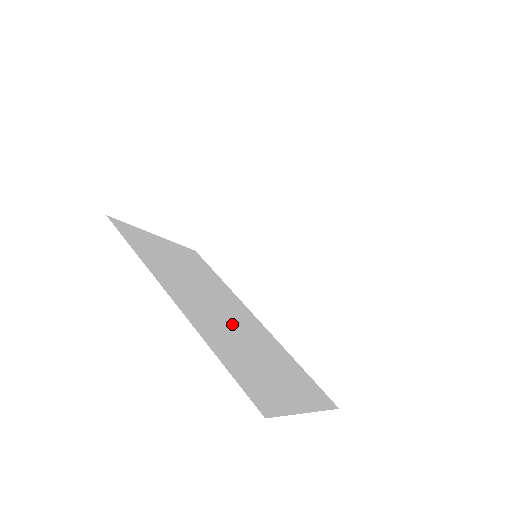
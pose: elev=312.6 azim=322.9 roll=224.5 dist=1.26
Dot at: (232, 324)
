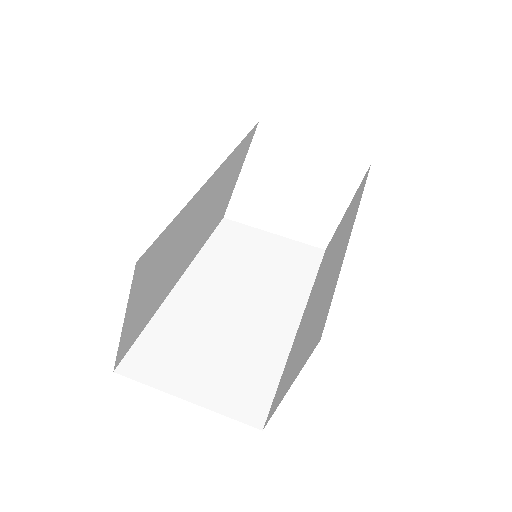
Dot at: (185, 244)
